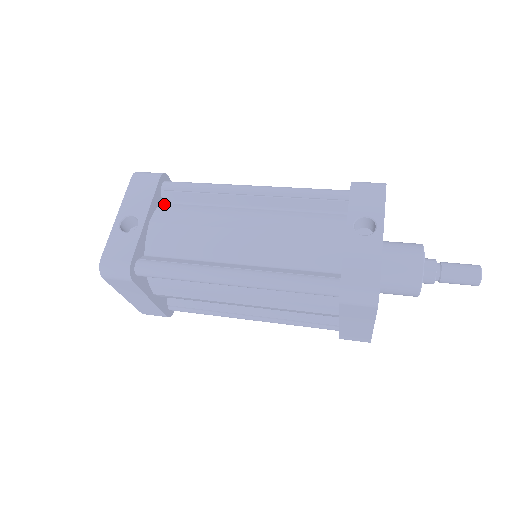
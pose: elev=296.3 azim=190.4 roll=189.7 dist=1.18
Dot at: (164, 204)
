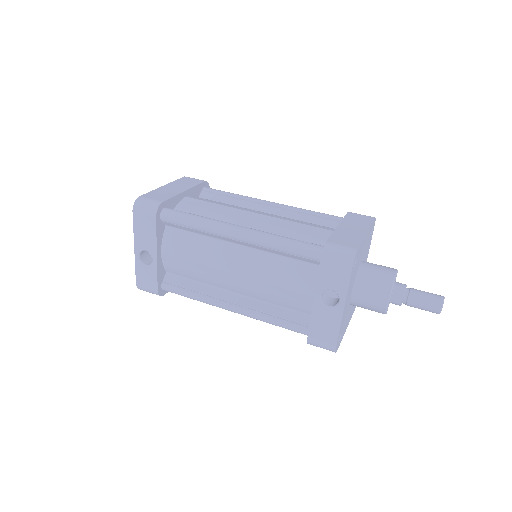
Dot at: (168, 230)
